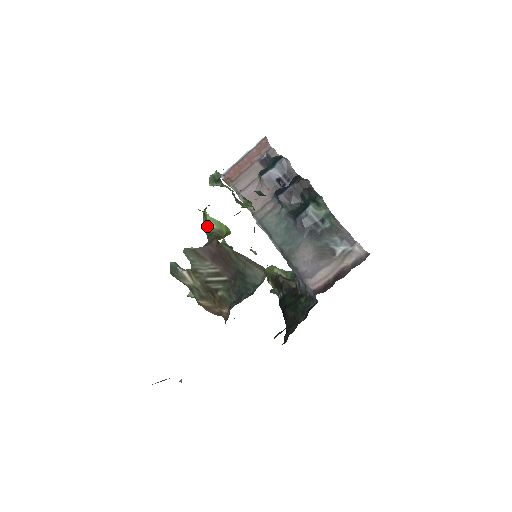
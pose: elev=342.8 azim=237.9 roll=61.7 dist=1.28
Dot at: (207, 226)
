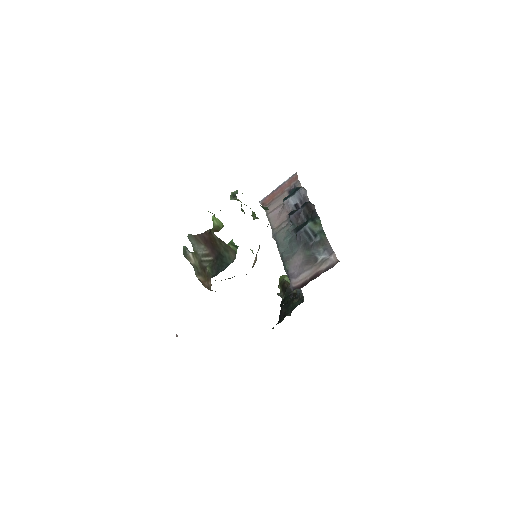
Dot at: (213, 224)
